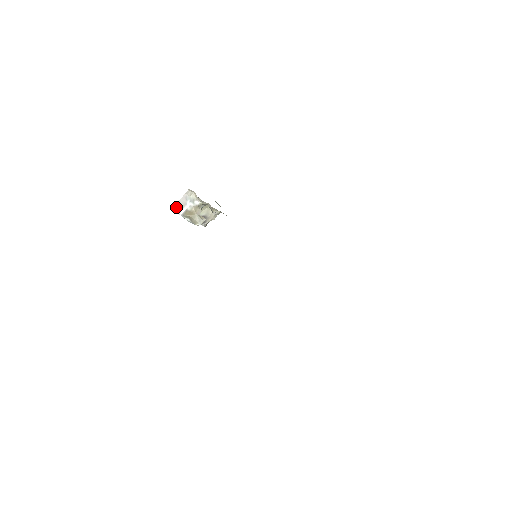
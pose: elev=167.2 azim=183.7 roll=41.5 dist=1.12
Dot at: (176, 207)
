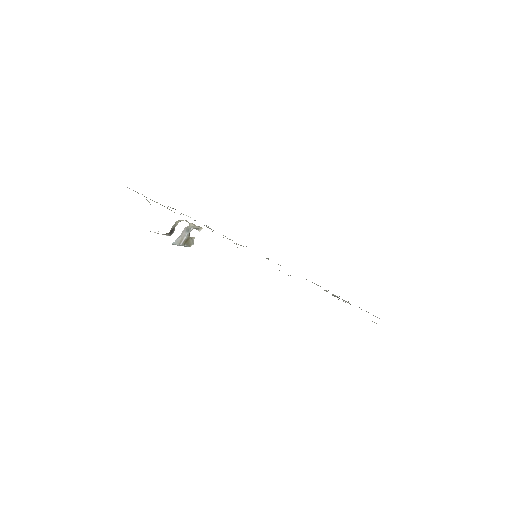
Dot at: (177, 241)
